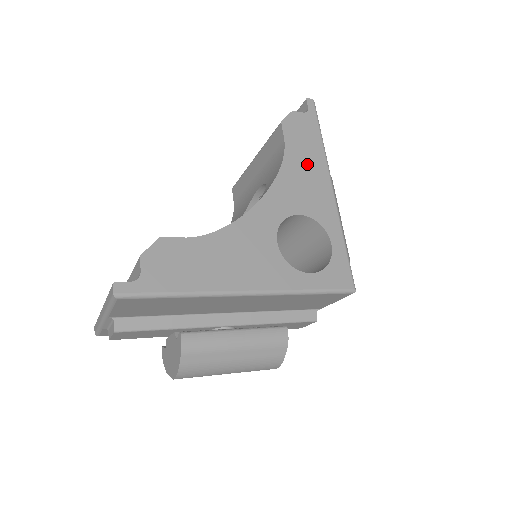
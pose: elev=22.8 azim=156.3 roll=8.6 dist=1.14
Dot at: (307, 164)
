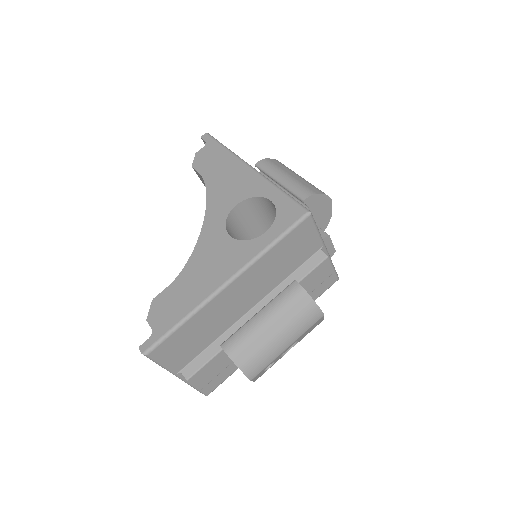
Dot at: (223, 172)
